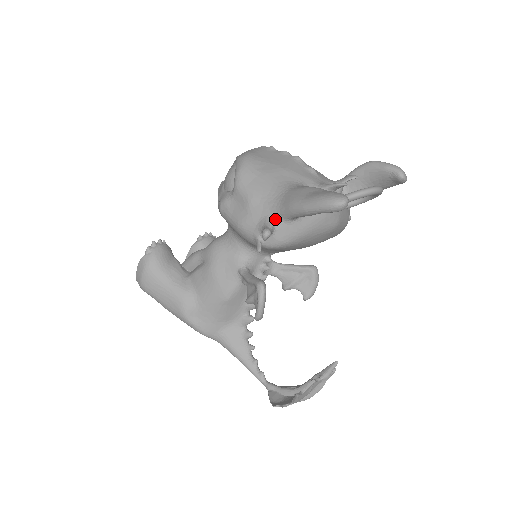
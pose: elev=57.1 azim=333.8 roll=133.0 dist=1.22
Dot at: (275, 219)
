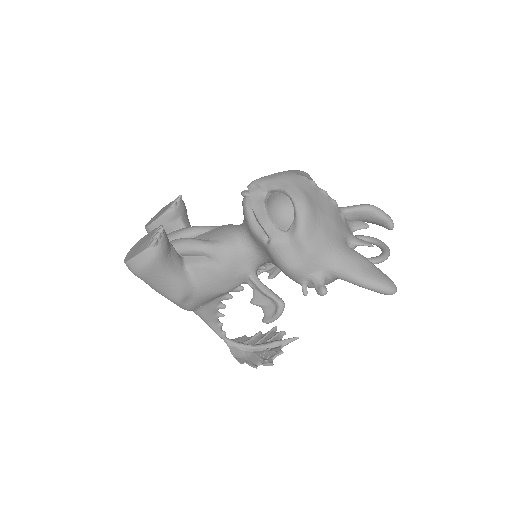
Dot at: (327, 276)
